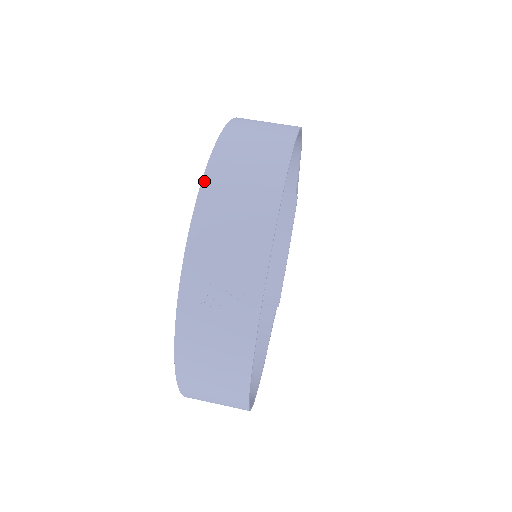
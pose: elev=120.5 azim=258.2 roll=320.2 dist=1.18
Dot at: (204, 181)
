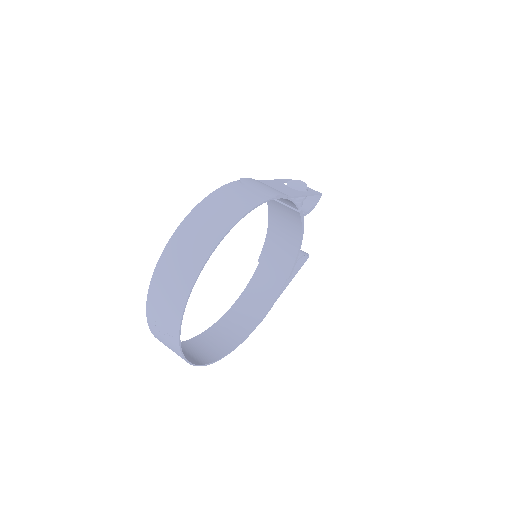
Dot at: (156, 268)
